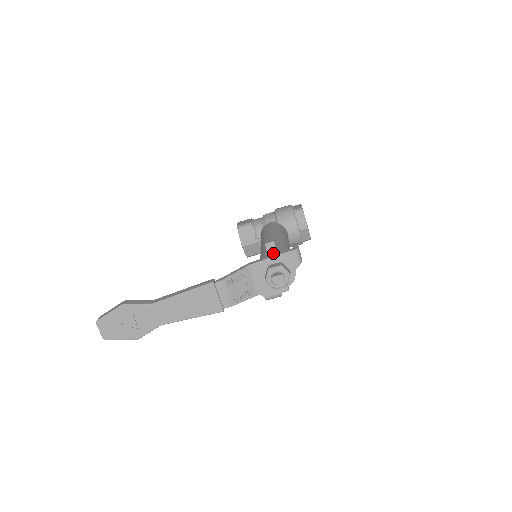
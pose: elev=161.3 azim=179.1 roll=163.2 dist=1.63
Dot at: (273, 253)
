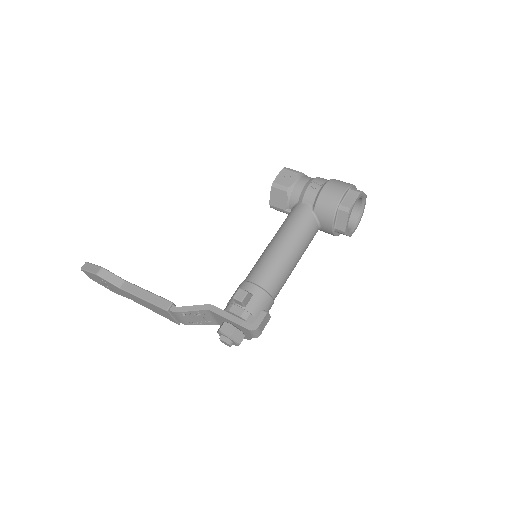
Dot at: (238, 308)
